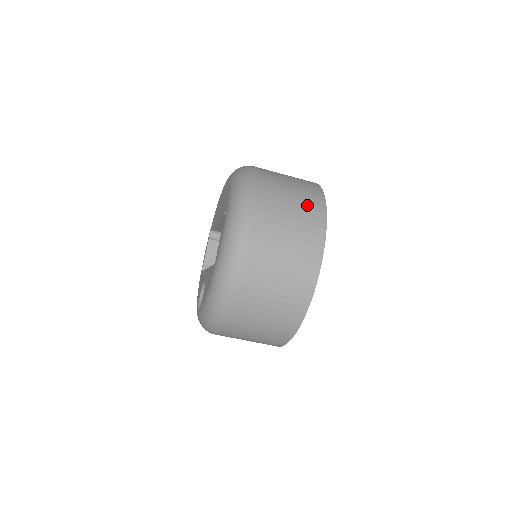
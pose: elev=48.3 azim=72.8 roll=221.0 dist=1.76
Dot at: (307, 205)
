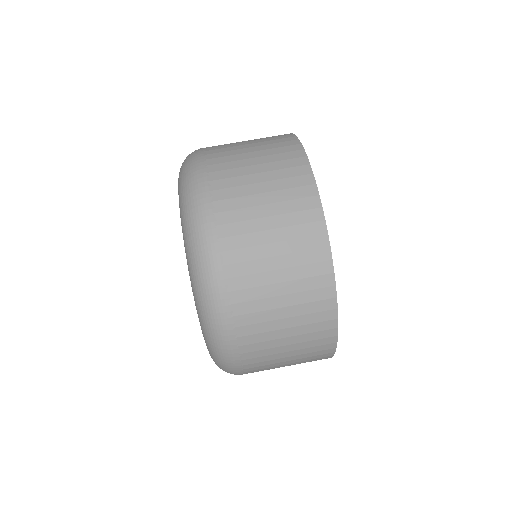
Dot at: (270, 141)
